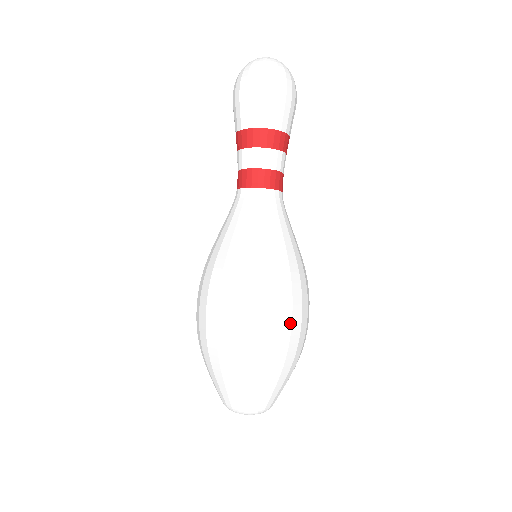
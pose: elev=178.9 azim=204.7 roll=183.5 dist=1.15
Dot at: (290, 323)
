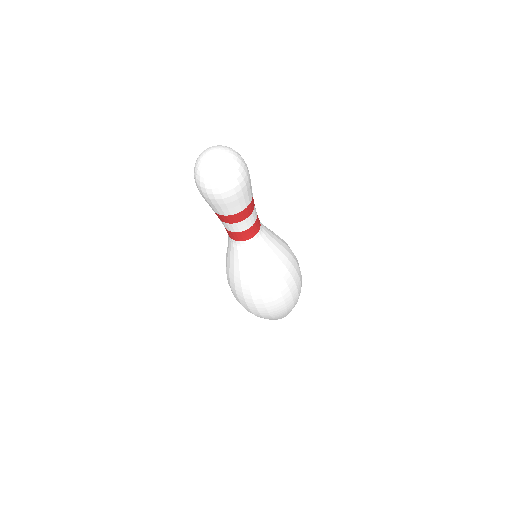
Dot at: occluded
